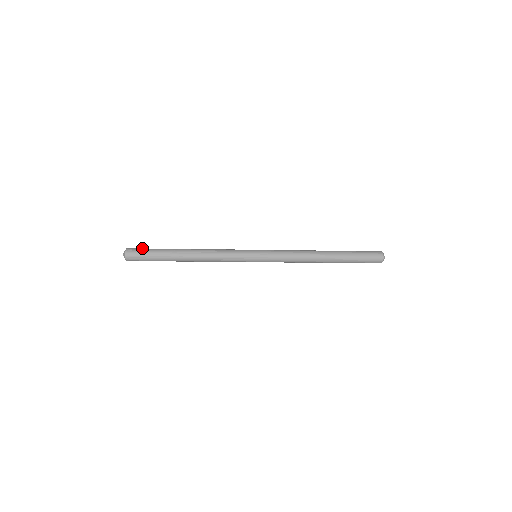
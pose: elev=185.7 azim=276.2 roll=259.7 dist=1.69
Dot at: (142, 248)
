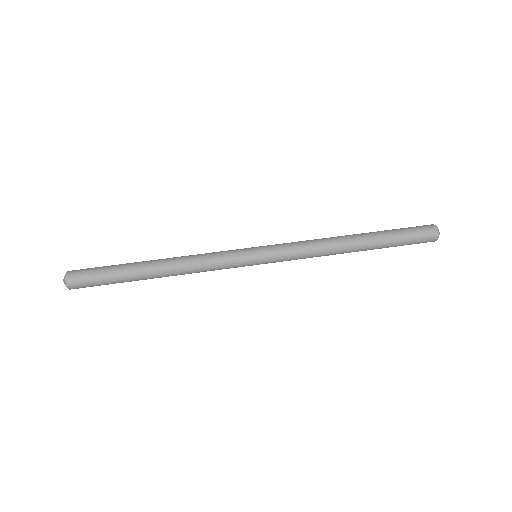
Dot at: (89, 269)
